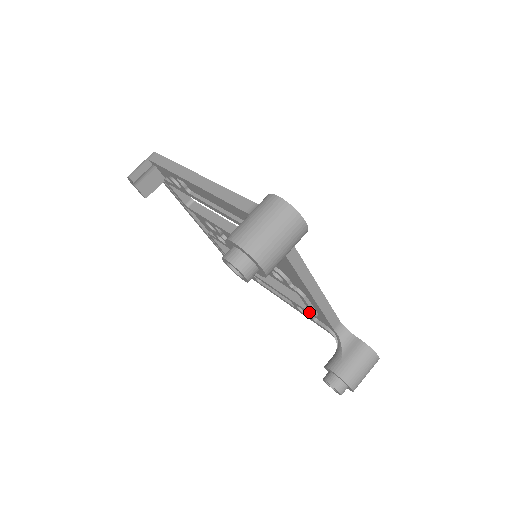
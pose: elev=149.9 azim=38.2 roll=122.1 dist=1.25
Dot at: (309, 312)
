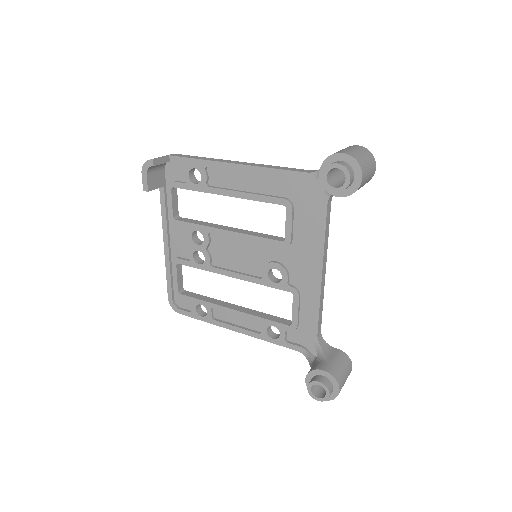
Dot at: (288, 325)
